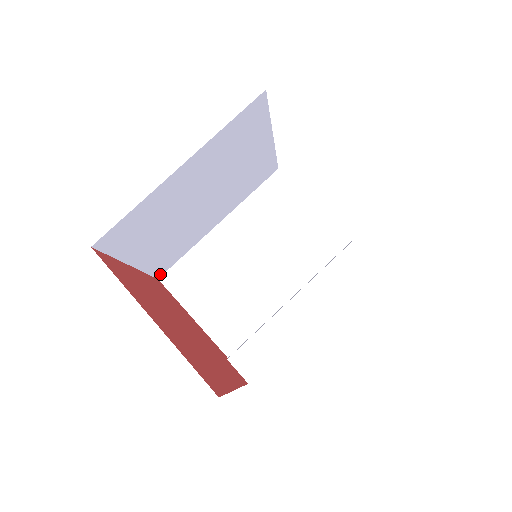
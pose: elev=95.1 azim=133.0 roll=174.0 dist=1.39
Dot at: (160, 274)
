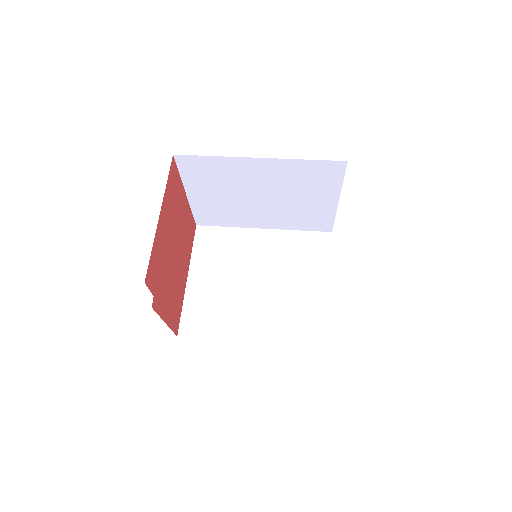
Dot at: (183, 333)
